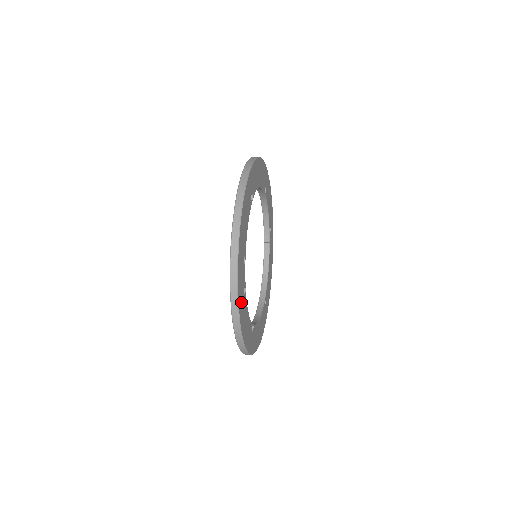
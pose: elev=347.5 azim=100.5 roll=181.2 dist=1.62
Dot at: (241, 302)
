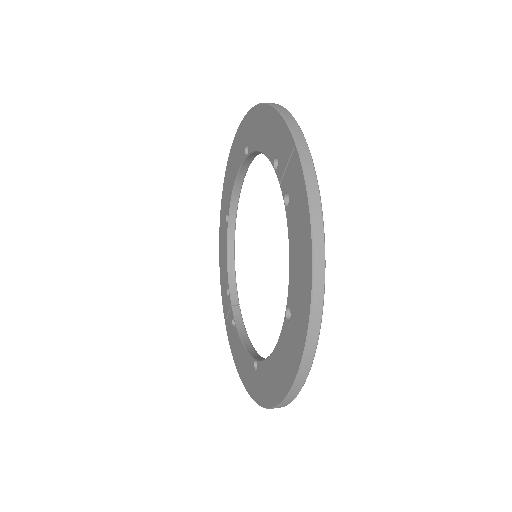
Dot at: occluded
